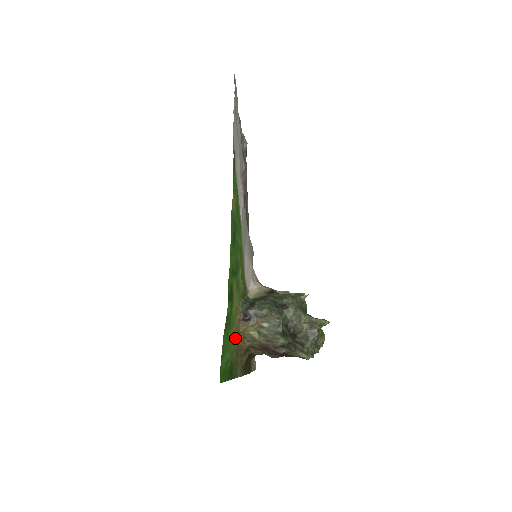
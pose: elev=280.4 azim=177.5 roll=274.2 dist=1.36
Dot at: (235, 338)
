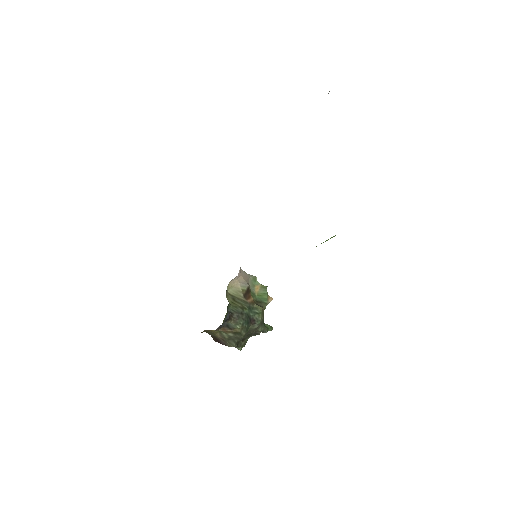
Dot at: occluded
